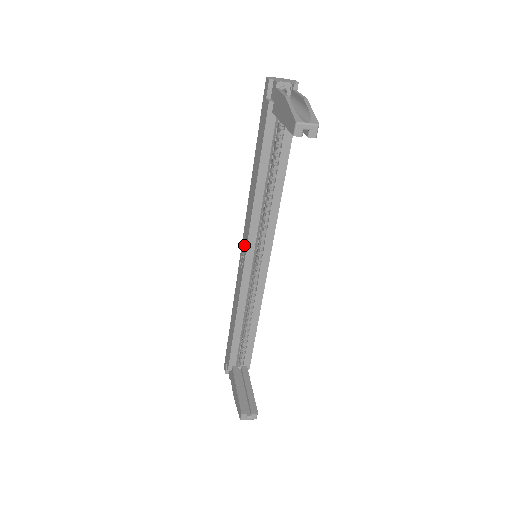
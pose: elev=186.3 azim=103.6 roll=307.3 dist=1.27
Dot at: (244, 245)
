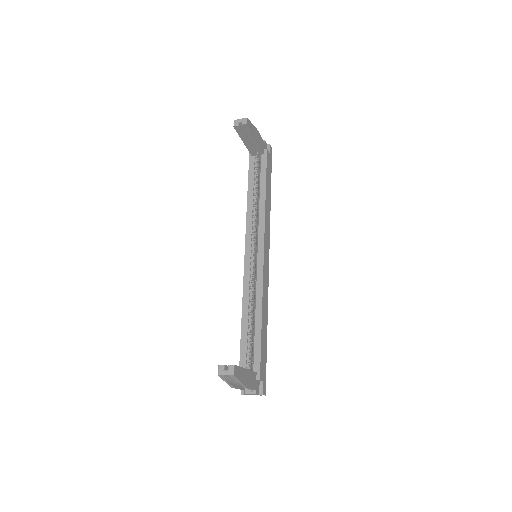
Dot at: occluded
